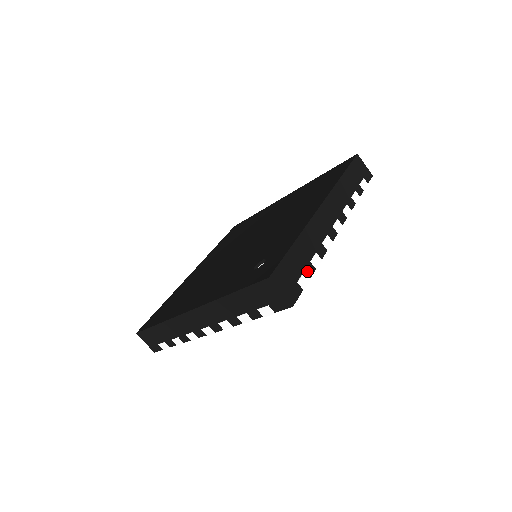
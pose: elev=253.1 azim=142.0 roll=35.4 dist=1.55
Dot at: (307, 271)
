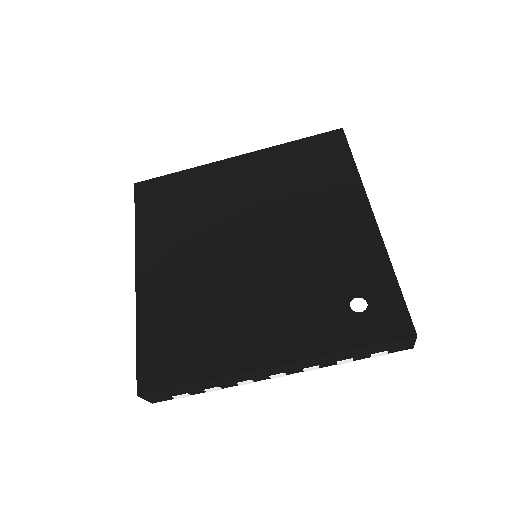
Dot at: occluded
